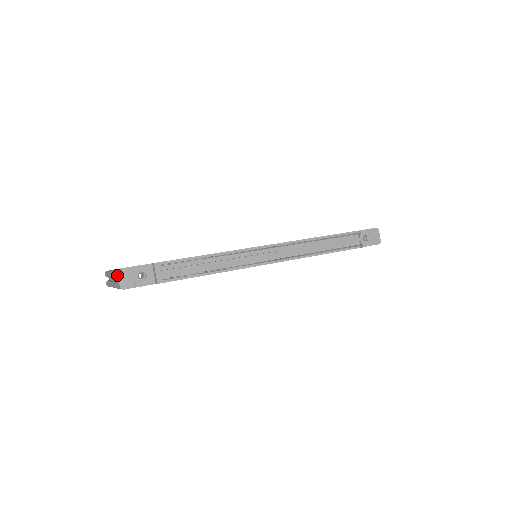
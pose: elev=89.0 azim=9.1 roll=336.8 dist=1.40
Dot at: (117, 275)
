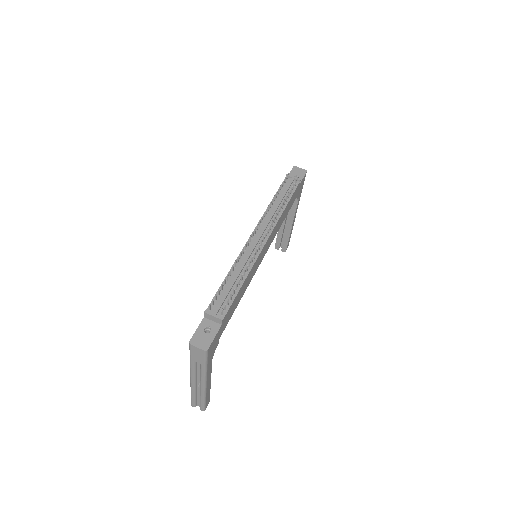
Dot at: (193, 348)
